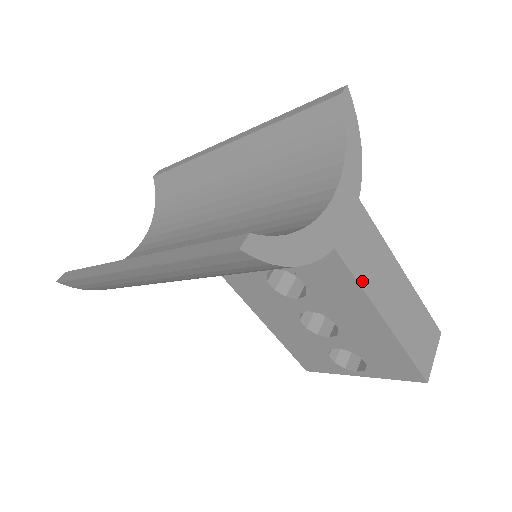
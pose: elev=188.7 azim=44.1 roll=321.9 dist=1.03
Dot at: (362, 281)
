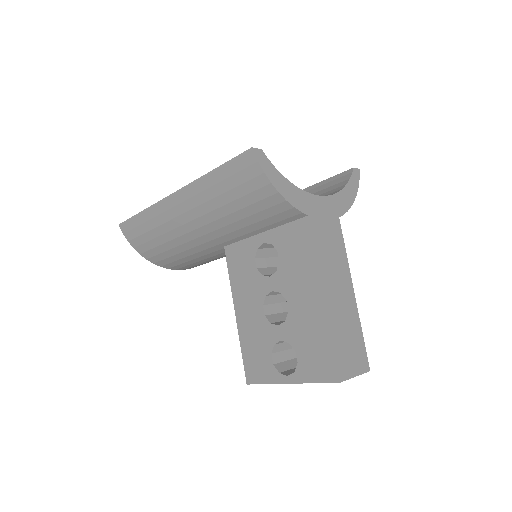
Dot at: (318, 253)
